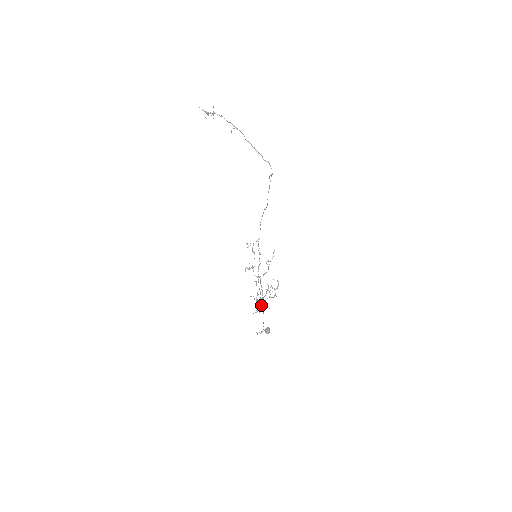
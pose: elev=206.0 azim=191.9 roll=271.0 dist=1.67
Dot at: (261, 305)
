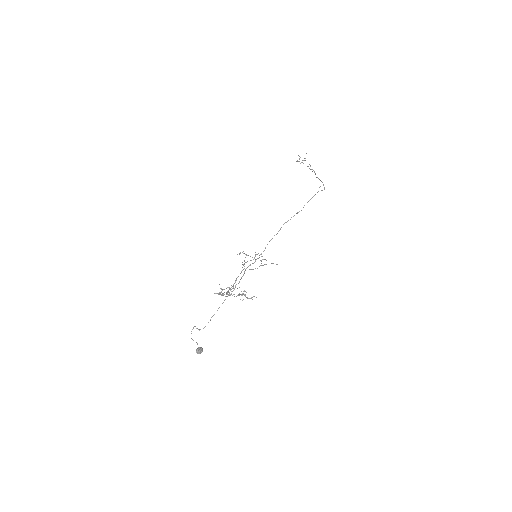
Dot at: (227, 287)
